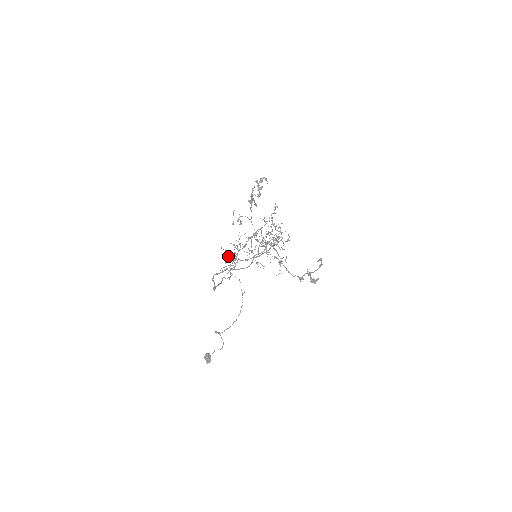
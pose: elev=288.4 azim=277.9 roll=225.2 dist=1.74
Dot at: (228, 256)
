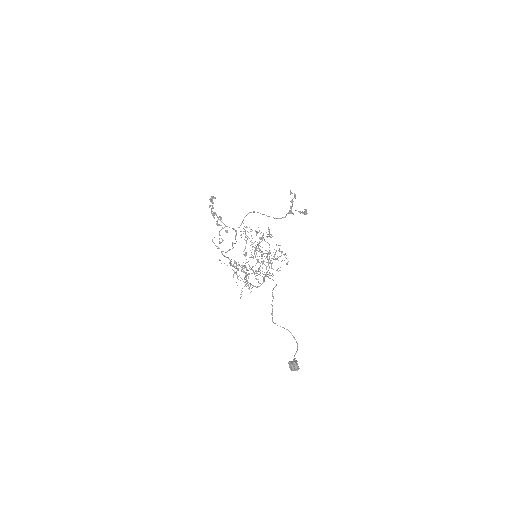
Dot at: (235, 273)
